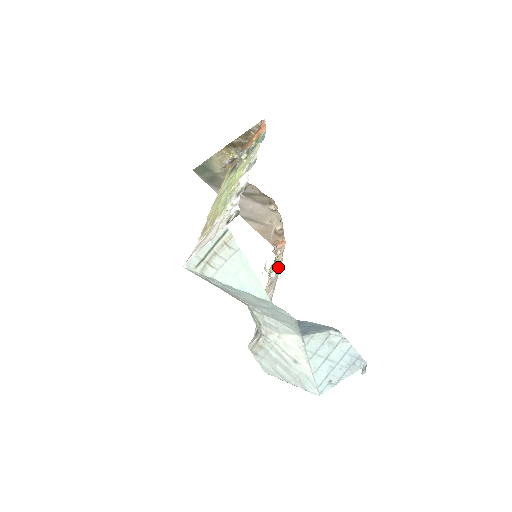
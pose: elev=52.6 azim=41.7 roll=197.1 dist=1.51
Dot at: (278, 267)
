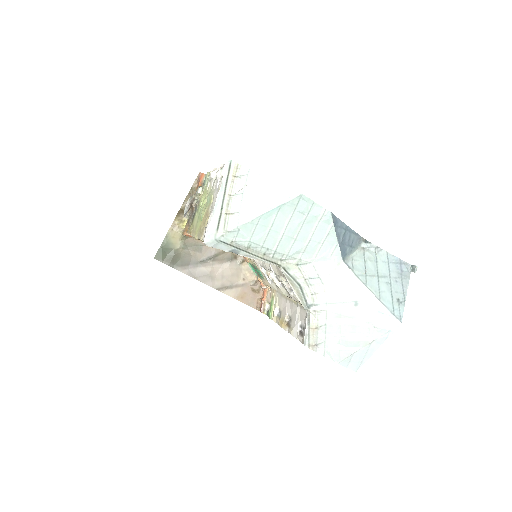
Dot at: (276, 298)
